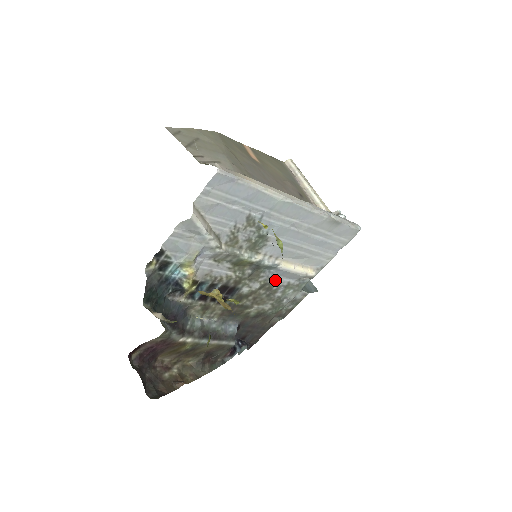
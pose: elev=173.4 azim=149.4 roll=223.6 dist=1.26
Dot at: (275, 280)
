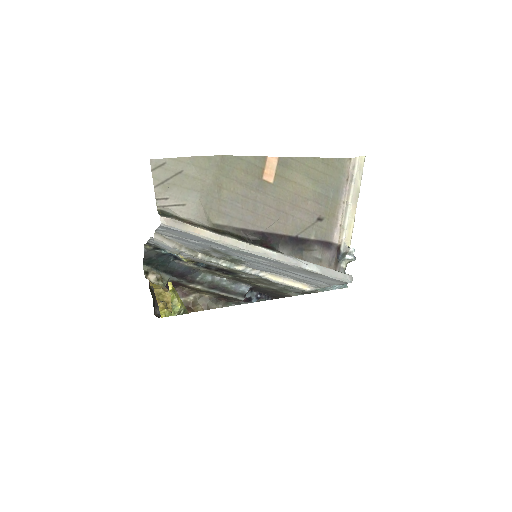
Dot at: occluded
